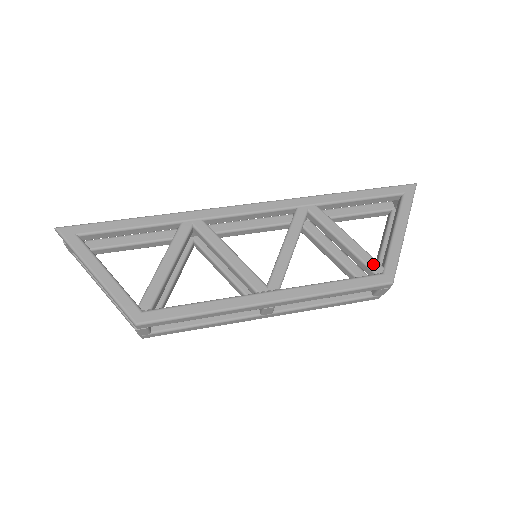
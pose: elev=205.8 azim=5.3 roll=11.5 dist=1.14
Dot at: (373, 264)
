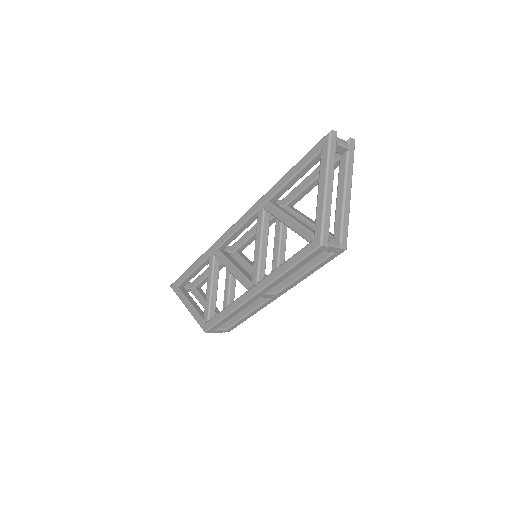
Dot at: (306, 235)
